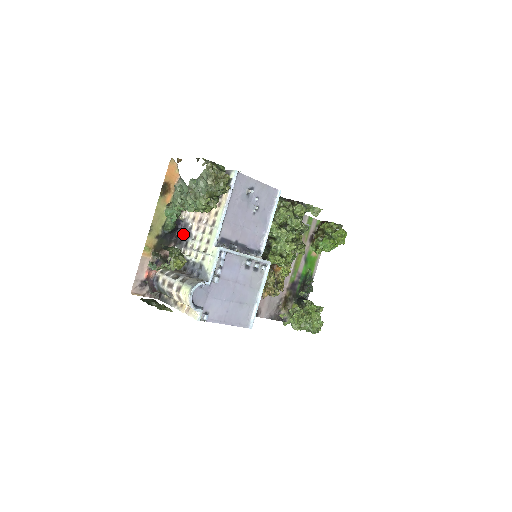
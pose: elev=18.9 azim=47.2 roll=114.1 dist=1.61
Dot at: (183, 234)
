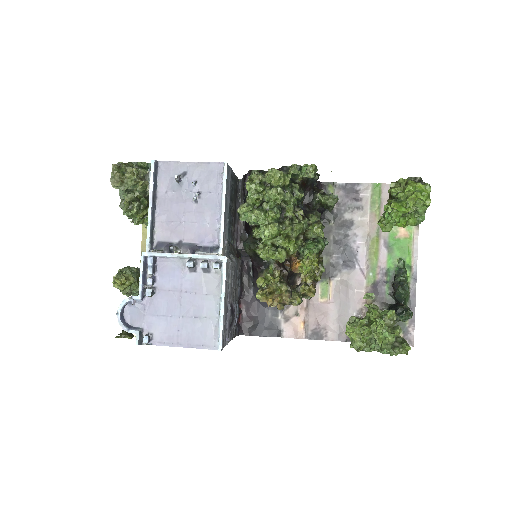
Dot at: occluded
